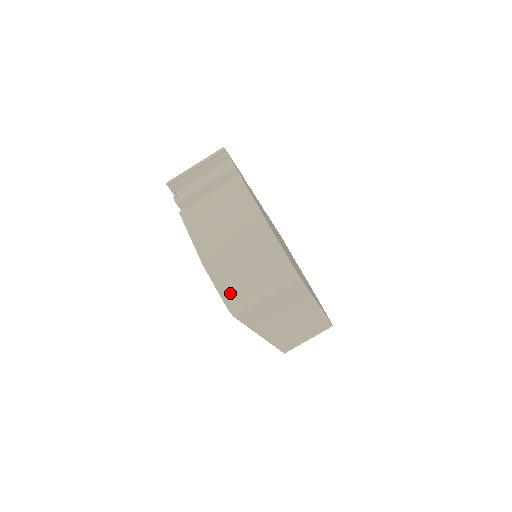
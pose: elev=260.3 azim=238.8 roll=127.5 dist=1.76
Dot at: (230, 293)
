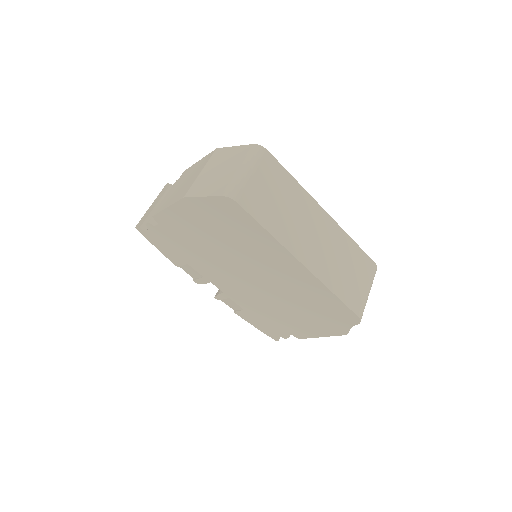
Dot at: (218, 189)
